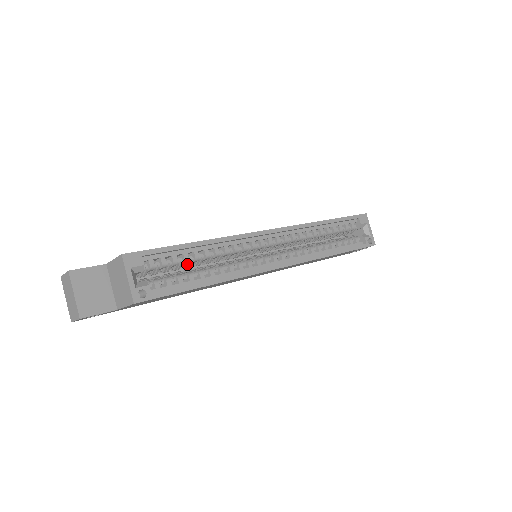
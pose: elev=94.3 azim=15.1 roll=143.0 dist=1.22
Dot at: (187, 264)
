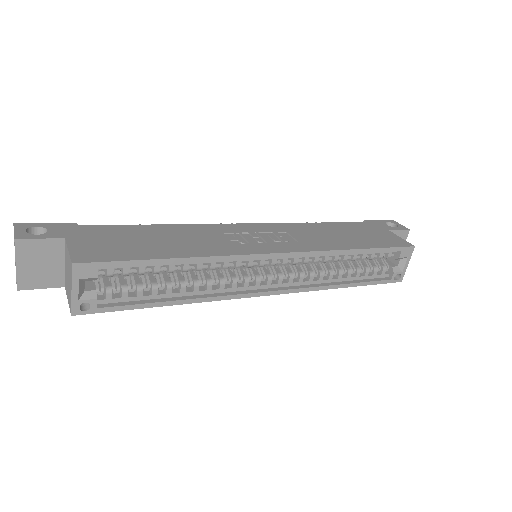
Dot at: occluded
